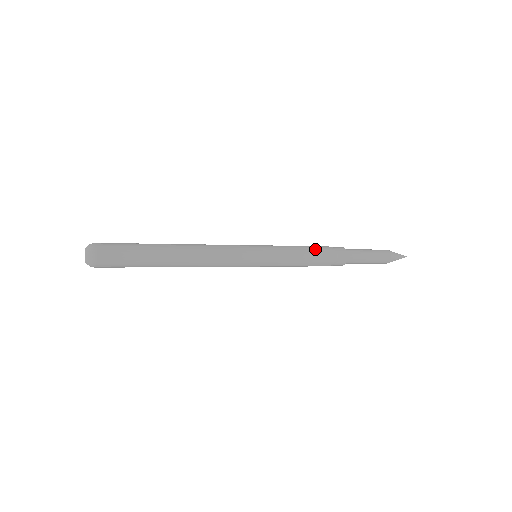
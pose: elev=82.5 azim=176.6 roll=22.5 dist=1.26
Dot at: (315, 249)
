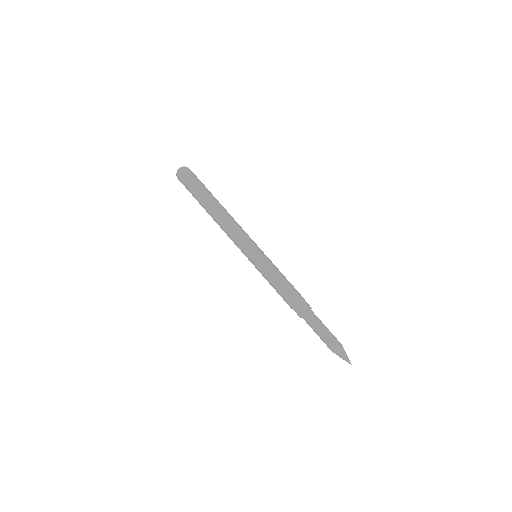
Dot at: (292, 287)
